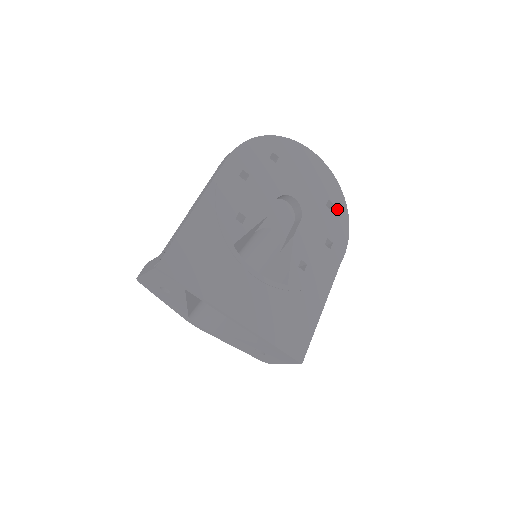
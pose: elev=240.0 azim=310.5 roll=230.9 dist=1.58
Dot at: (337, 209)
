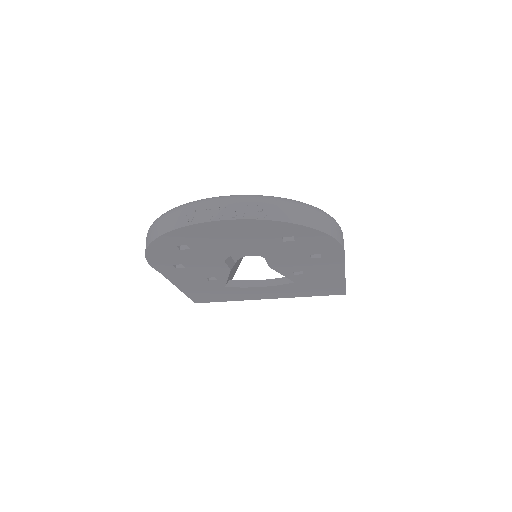
Dot at: (302, 237)
